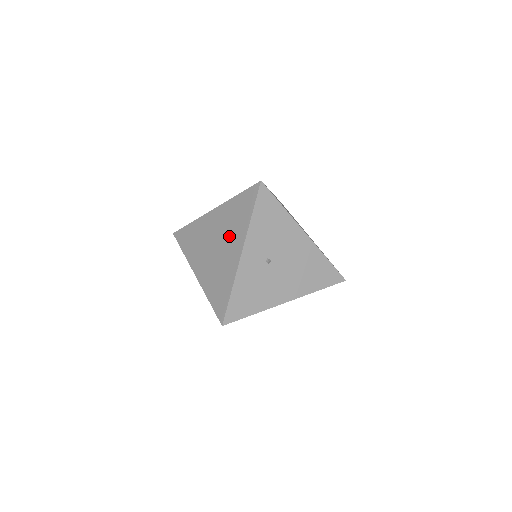
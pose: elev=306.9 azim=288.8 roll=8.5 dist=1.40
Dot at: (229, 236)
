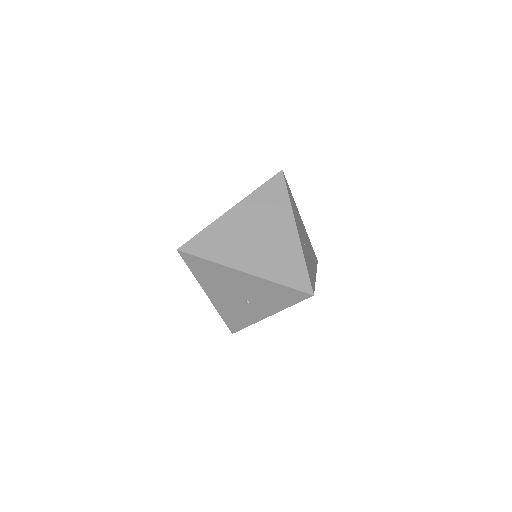
Dot at: occluded
